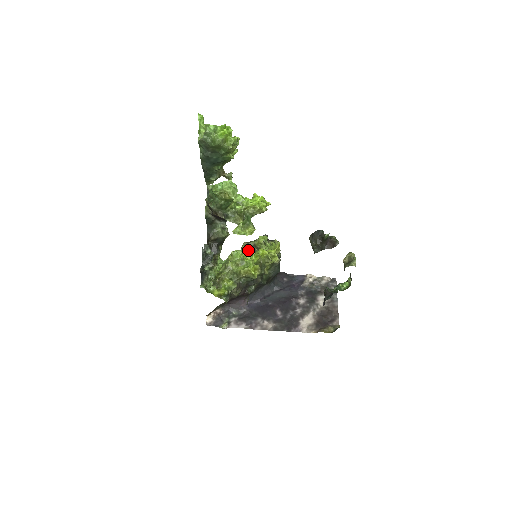
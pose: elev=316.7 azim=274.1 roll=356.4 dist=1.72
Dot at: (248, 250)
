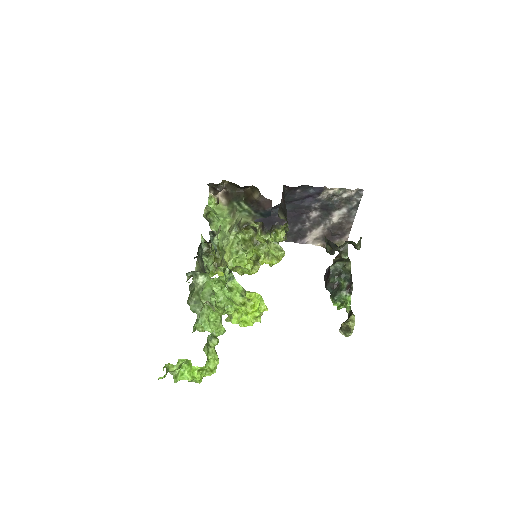
Dot at: (246, 264)
